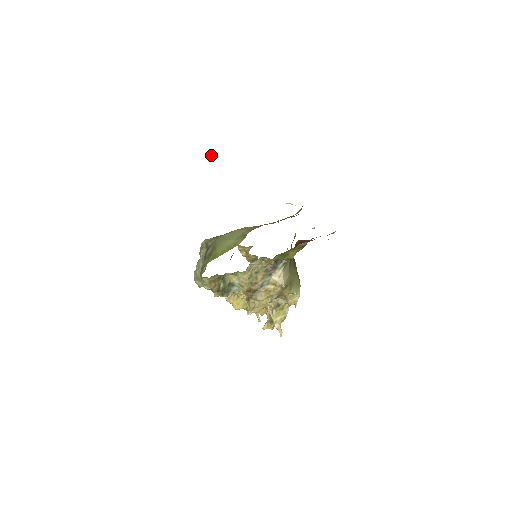
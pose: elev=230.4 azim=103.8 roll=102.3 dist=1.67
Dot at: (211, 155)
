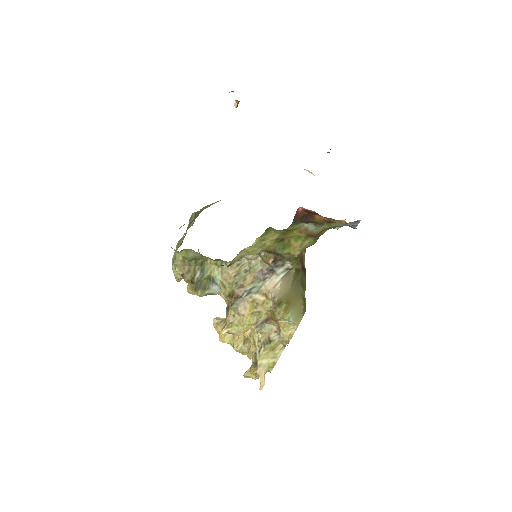
Dot at: (235, 105)
